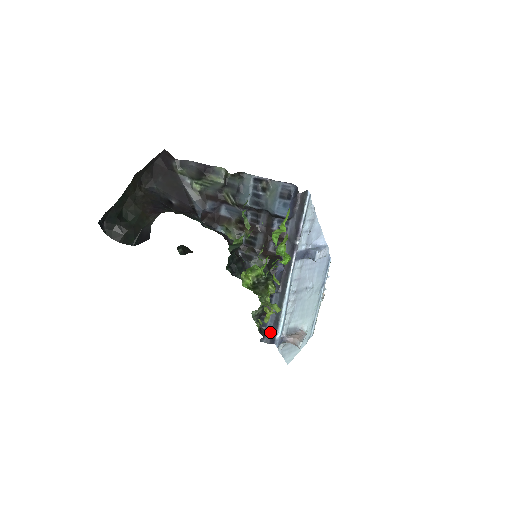
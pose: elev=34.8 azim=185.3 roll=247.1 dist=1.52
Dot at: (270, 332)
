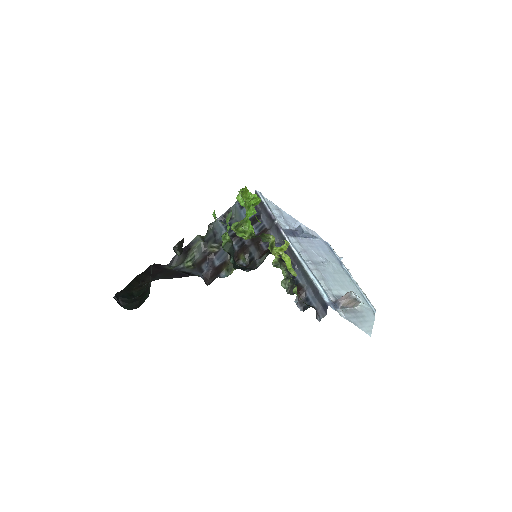
Dot at: (318, 304)
